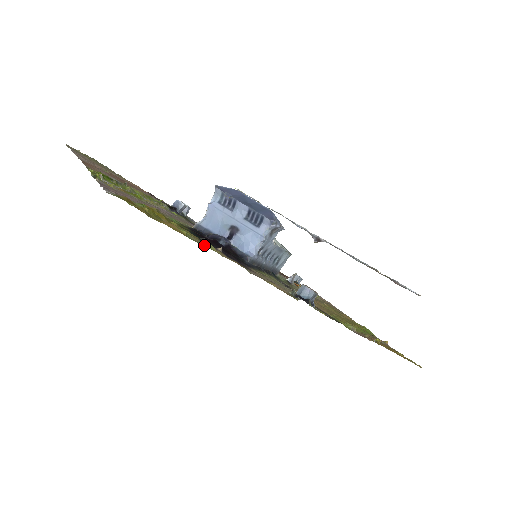
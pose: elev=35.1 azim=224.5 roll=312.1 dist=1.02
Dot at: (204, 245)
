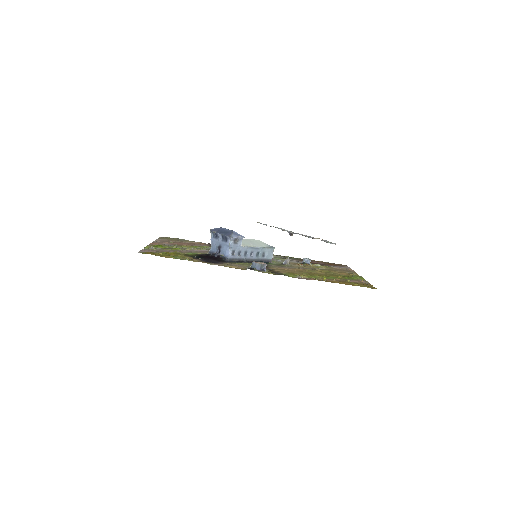
Dot at: (183, 259)
